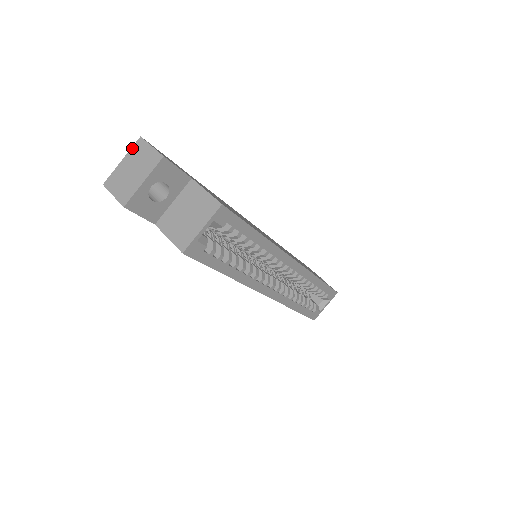
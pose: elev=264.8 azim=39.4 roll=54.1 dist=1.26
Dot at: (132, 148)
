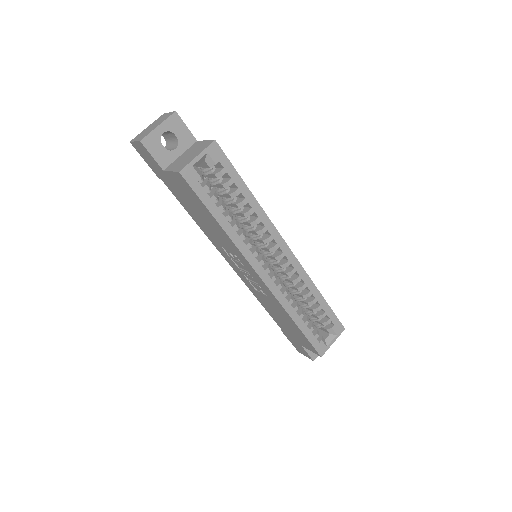
Dot at: (156, 120)
